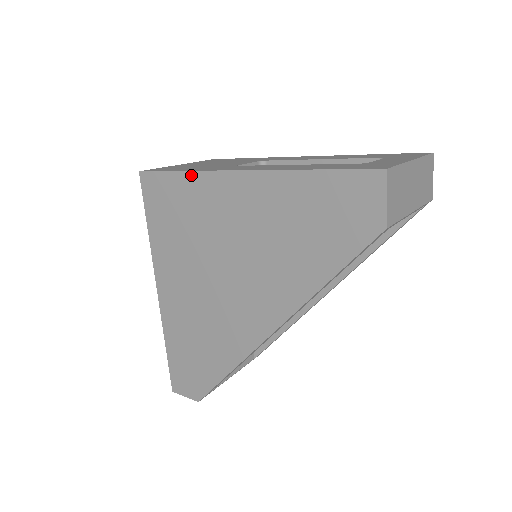
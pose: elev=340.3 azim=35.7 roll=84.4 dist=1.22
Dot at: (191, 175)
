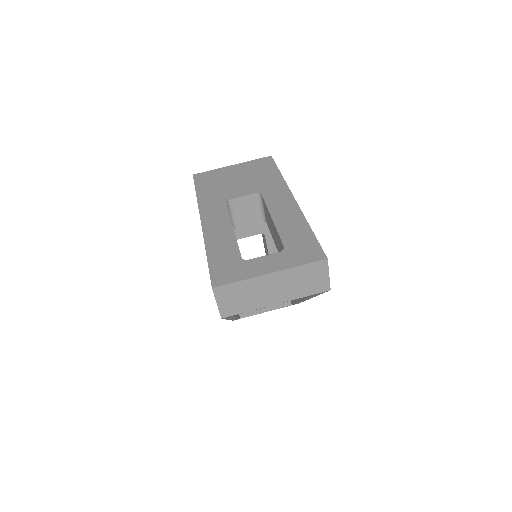
Dot at: occluded
